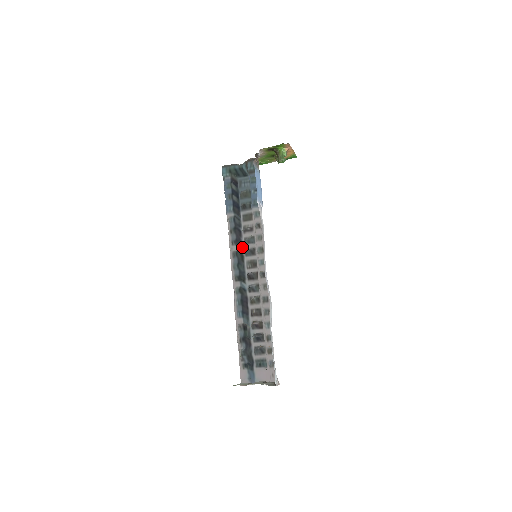
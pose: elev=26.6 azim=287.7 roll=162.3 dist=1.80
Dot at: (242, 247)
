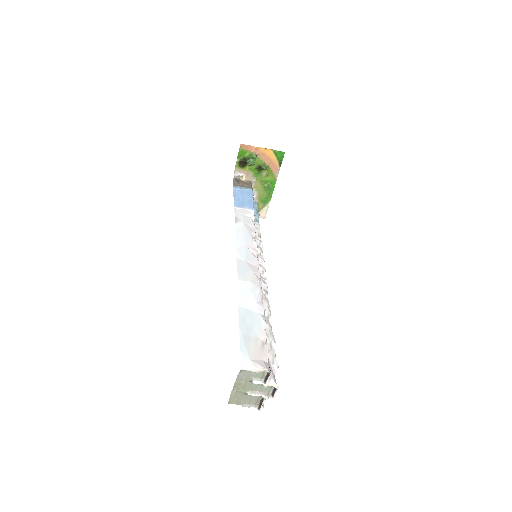
Dot at: occluded
